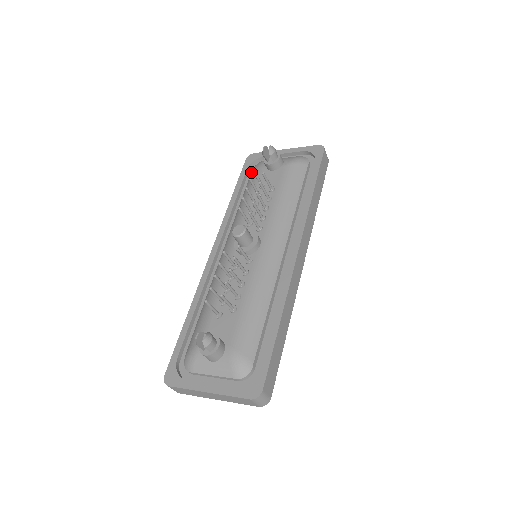
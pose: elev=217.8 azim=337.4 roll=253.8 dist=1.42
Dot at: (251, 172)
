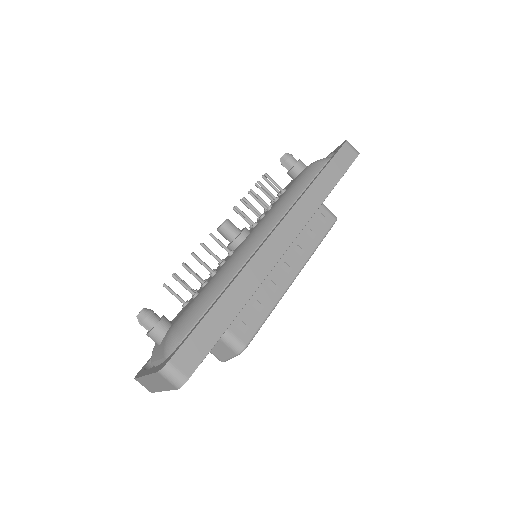
Dot at: occluded
